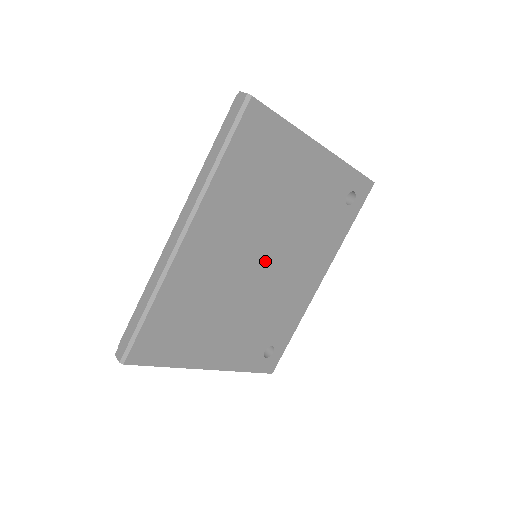
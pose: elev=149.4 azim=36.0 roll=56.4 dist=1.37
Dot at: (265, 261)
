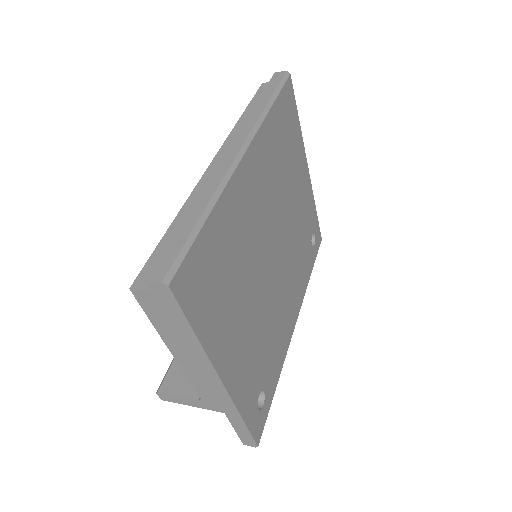
Dot at: (275, 252)
